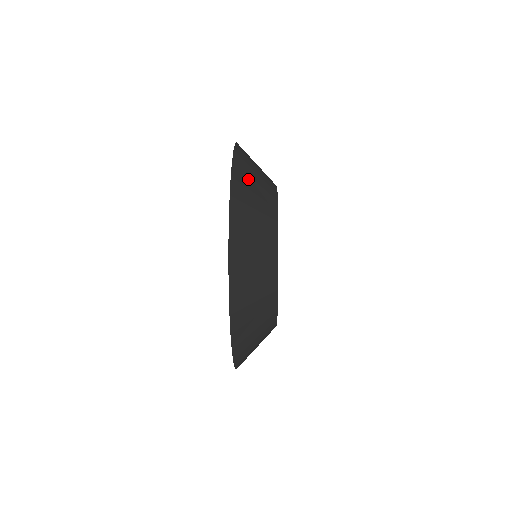
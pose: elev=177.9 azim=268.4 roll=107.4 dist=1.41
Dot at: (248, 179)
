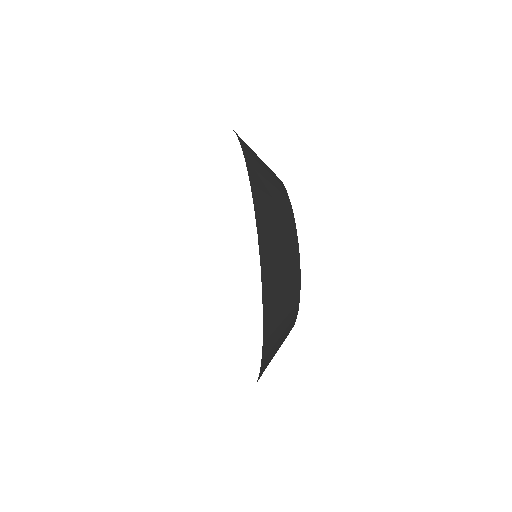
Dot at: (263, 181)
